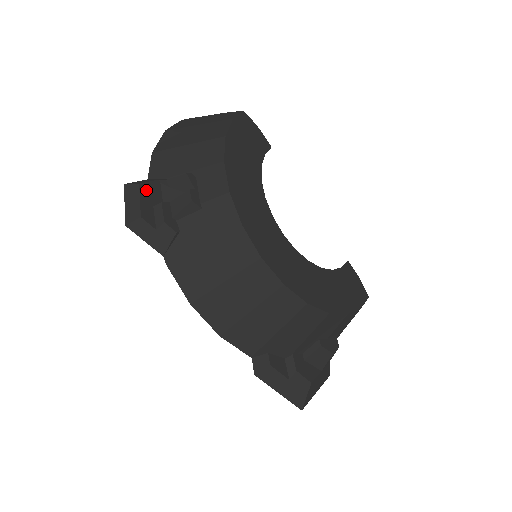
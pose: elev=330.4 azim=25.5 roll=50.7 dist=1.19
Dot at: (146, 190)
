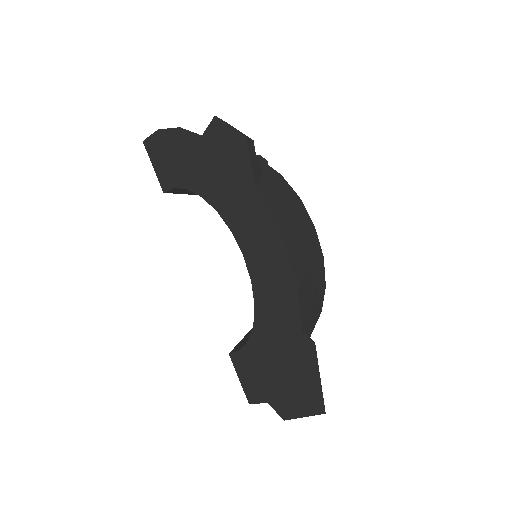
Dot at: occluded
